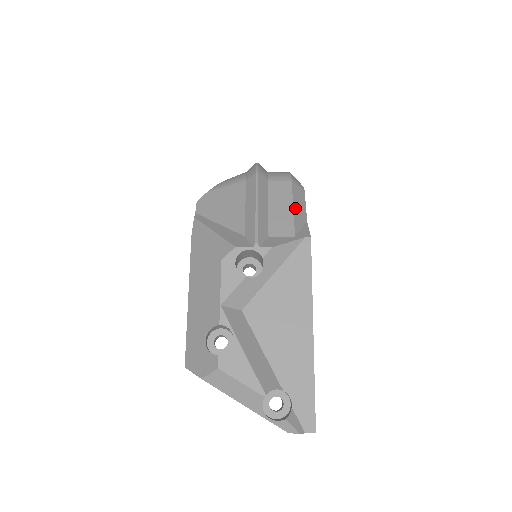
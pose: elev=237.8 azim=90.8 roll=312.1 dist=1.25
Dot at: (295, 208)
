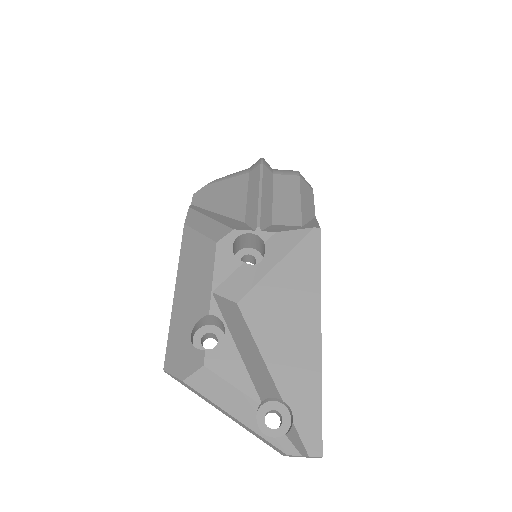
Dot at: (303, 201)
